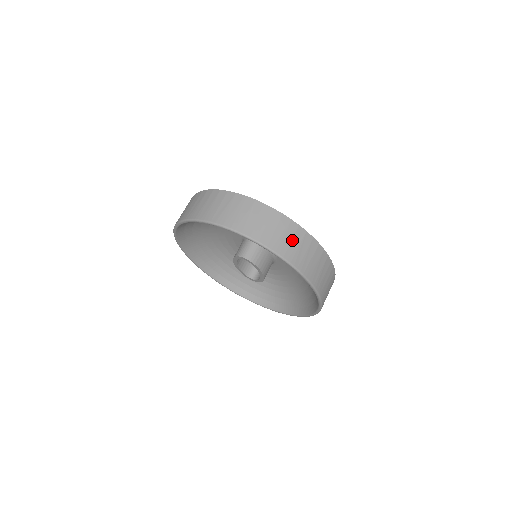
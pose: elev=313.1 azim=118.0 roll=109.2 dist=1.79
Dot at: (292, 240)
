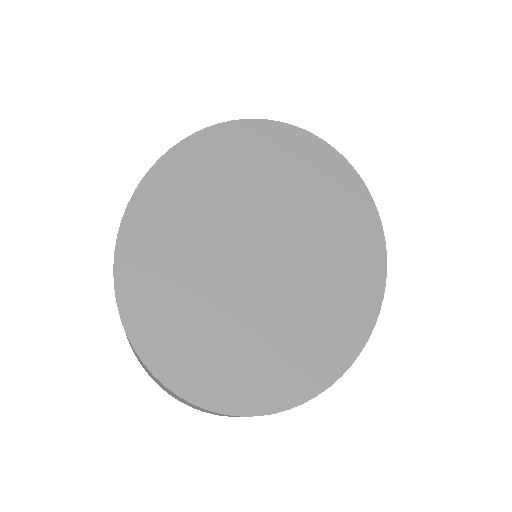
Dot at: occluded
